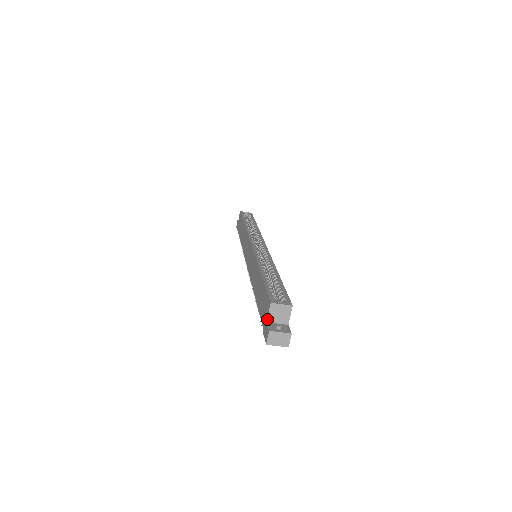
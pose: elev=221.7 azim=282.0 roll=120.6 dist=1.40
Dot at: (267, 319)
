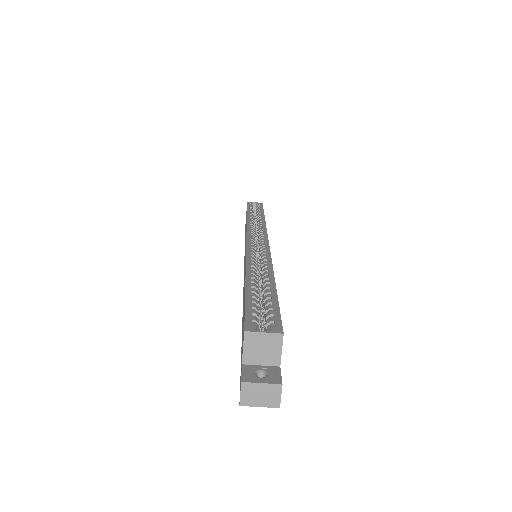
Dot at: (242, 359)
